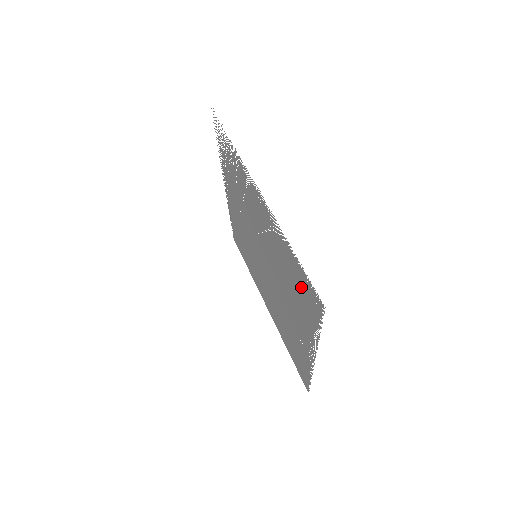
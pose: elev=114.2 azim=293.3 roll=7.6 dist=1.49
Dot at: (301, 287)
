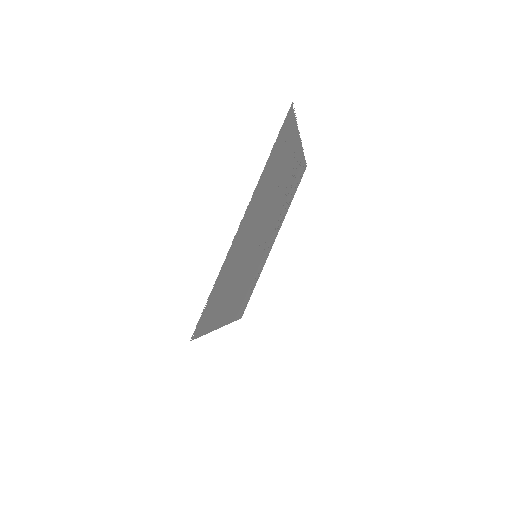
Dot at: (283, 146)
